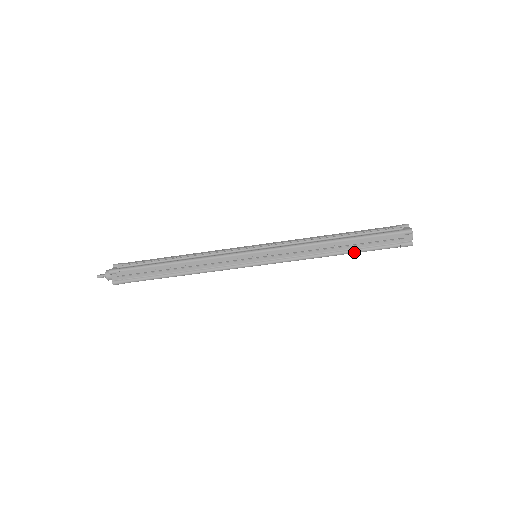
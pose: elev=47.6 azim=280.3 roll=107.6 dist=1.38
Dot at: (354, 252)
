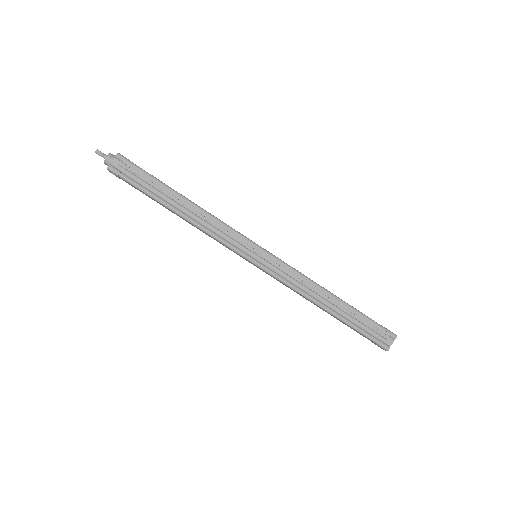
Dot at: (341, 318)
